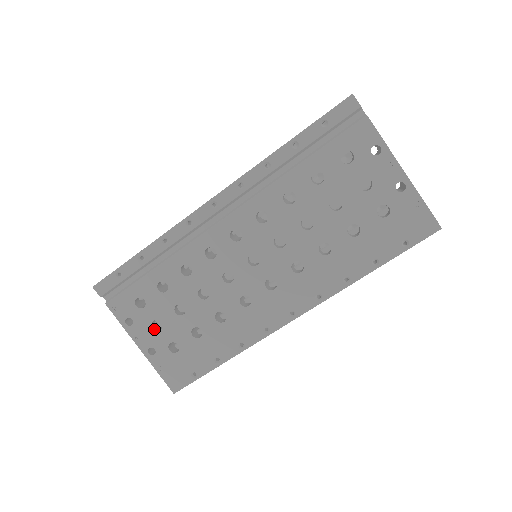
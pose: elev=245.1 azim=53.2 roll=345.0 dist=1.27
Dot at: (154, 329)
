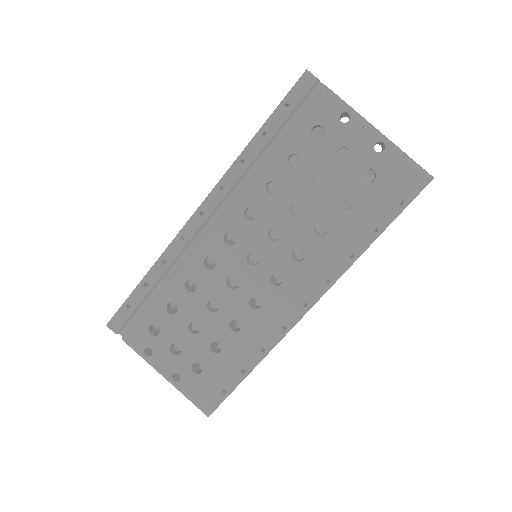
Dot at: (173, 354)
